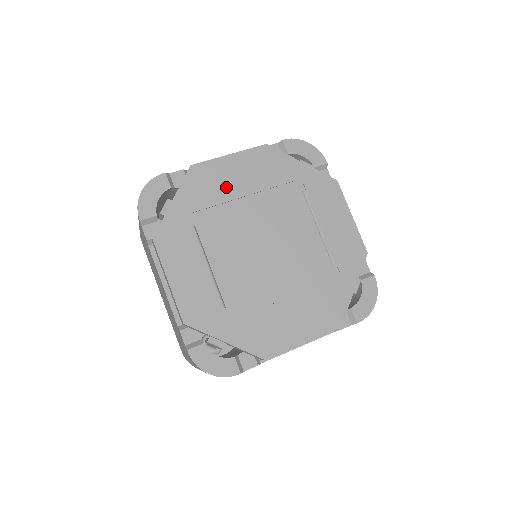
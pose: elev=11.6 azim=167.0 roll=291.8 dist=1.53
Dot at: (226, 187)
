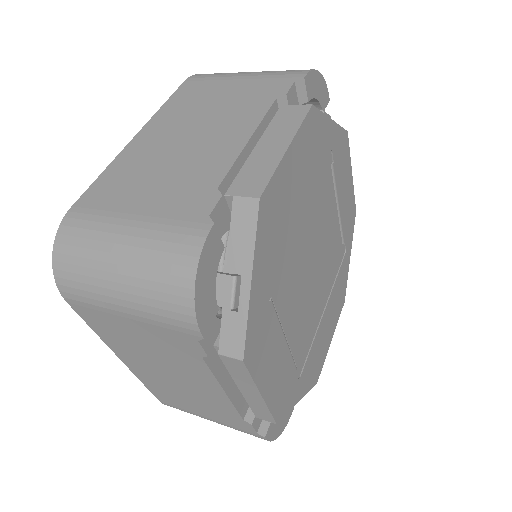
Dot at: (289, 209)
